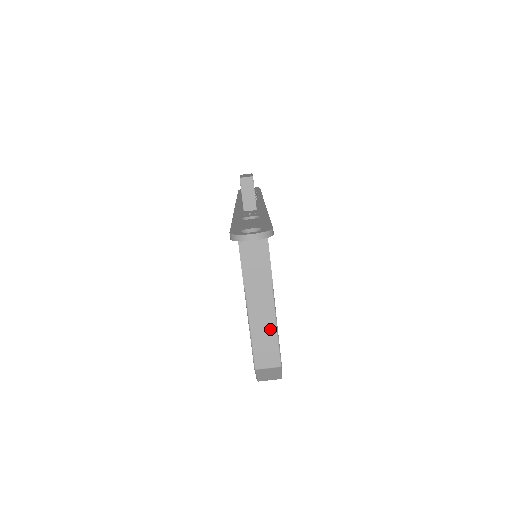
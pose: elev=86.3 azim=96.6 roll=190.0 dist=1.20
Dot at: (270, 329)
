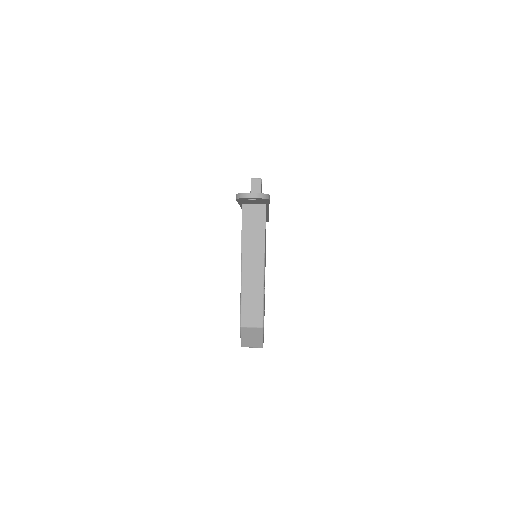
Dot at: (258, 292)
